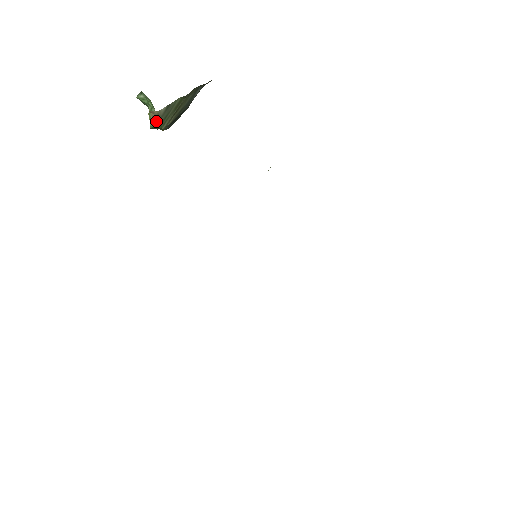
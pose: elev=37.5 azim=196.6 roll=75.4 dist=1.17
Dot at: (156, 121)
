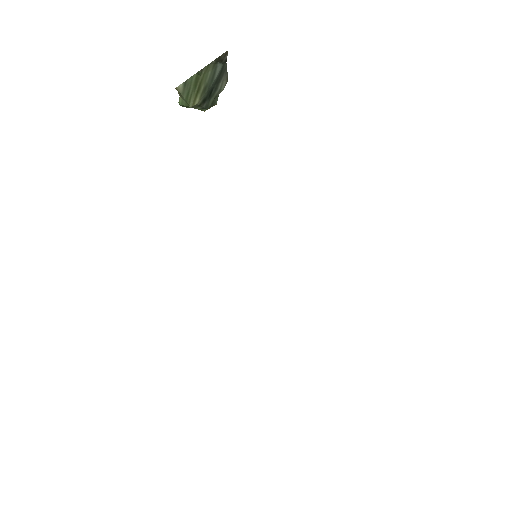
Dot at: (181, 98)
